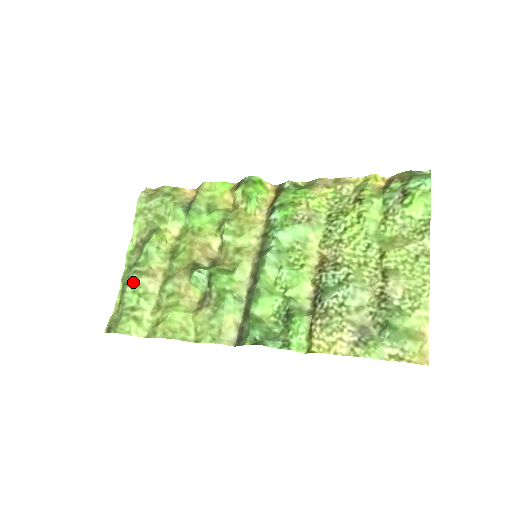
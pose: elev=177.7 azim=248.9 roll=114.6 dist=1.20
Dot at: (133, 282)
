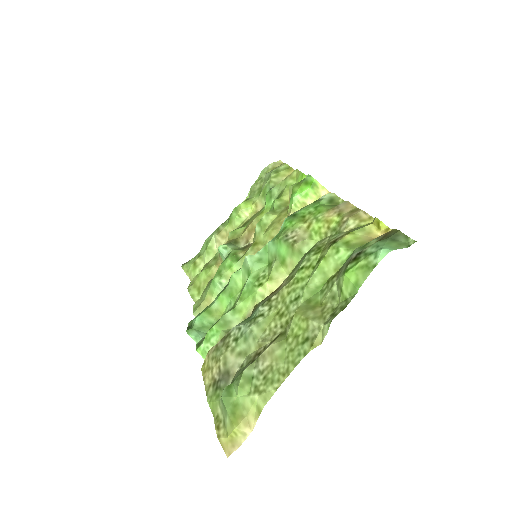
Dot at: (211, 235)
